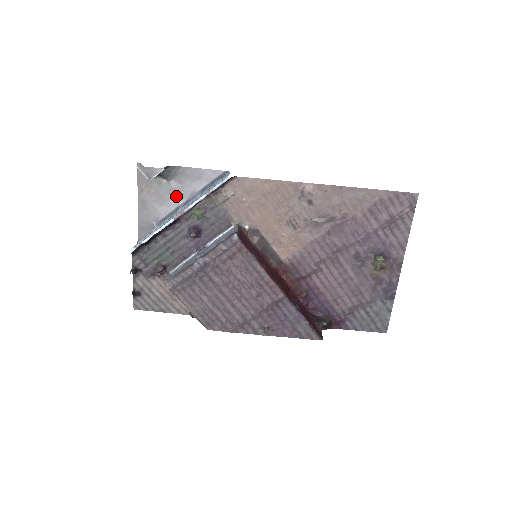
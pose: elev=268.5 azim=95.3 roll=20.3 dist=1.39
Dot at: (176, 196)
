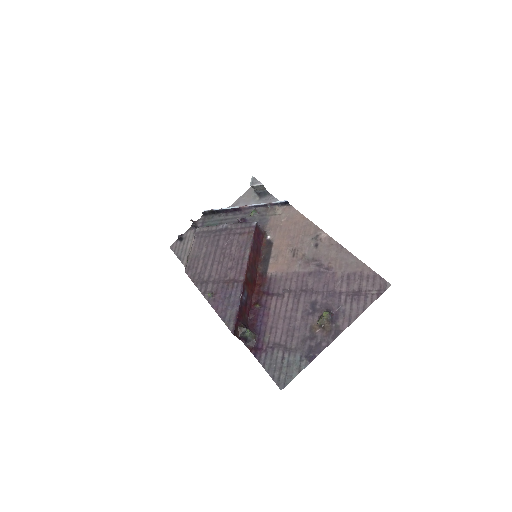
Dot at: occluded
